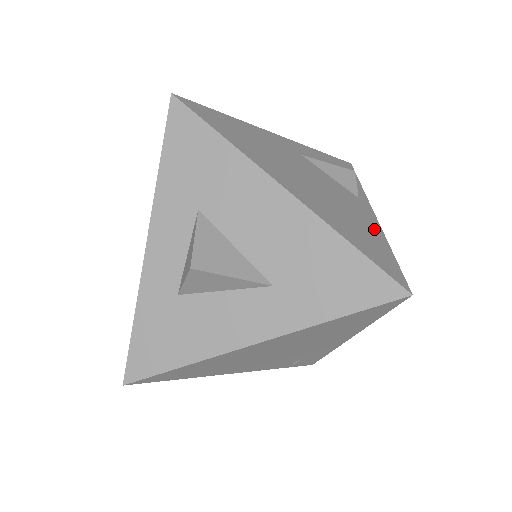
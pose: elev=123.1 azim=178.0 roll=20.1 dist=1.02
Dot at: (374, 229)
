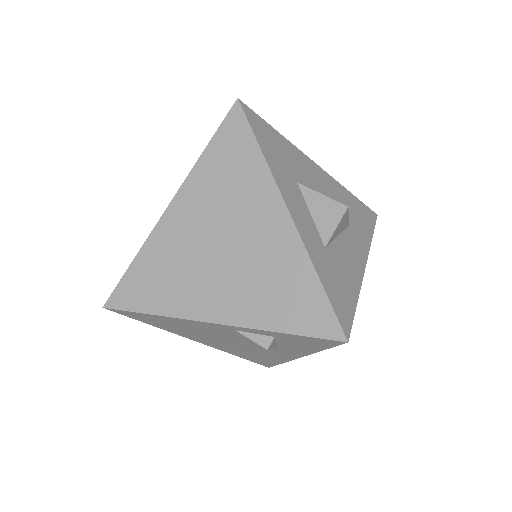
Dot at: occluded
